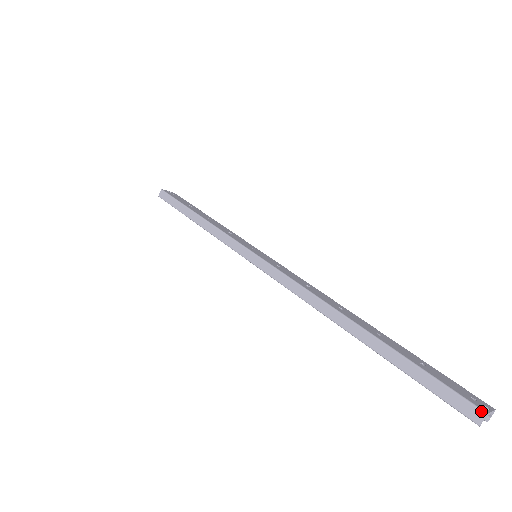
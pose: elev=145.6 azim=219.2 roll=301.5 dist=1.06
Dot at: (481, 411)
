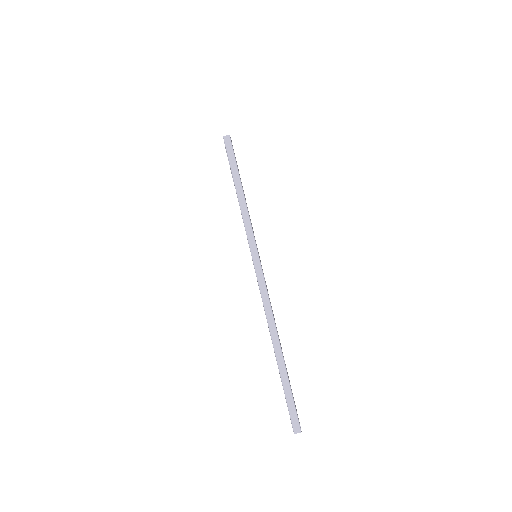
Dot at: (300, 430)
